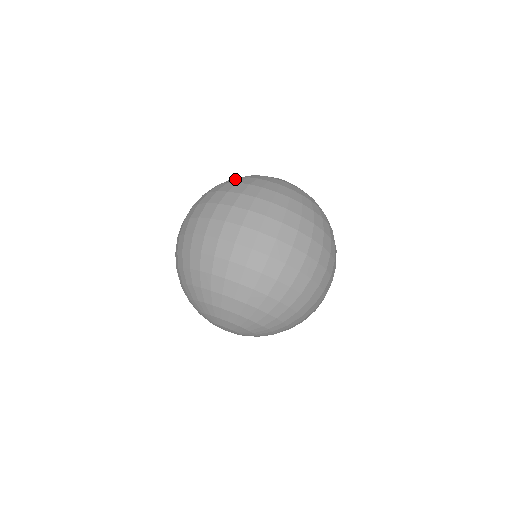
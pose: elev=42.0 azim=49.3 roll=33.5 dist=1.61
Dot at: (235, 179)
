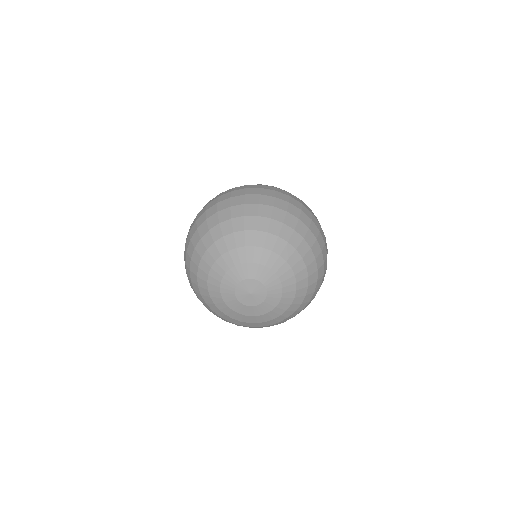
Dot at: occluded
